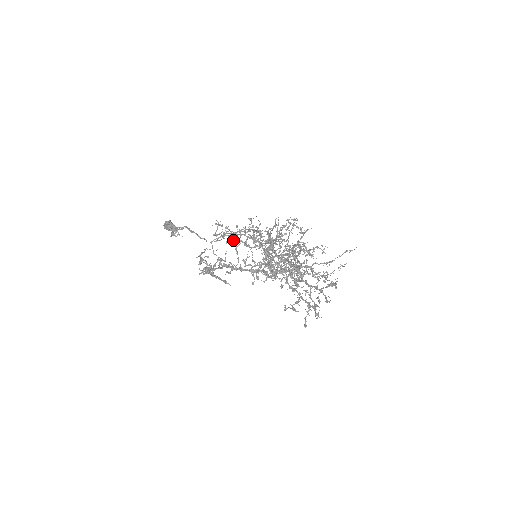
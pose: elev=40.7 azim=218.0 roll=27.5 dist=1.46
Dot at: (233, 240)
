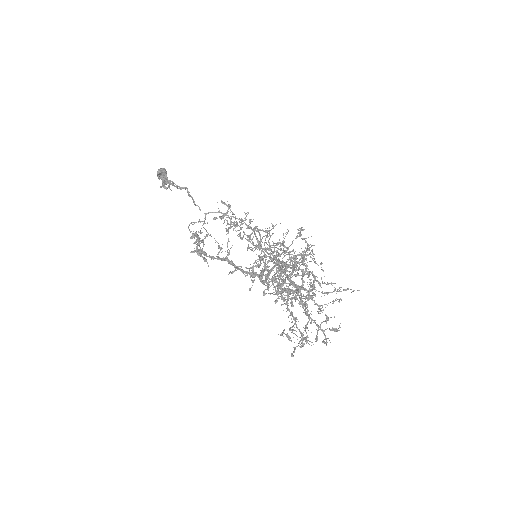
Dot at: (230, 222)
